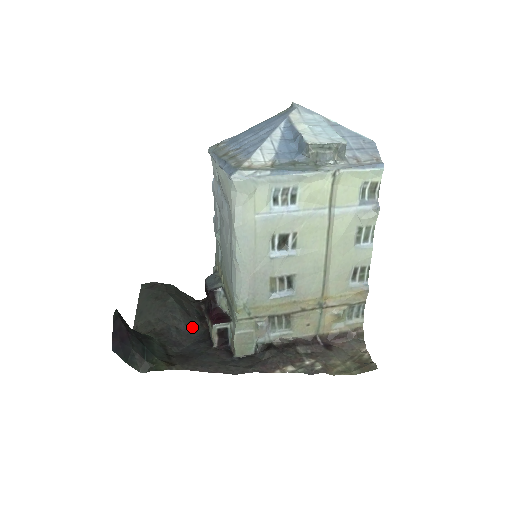
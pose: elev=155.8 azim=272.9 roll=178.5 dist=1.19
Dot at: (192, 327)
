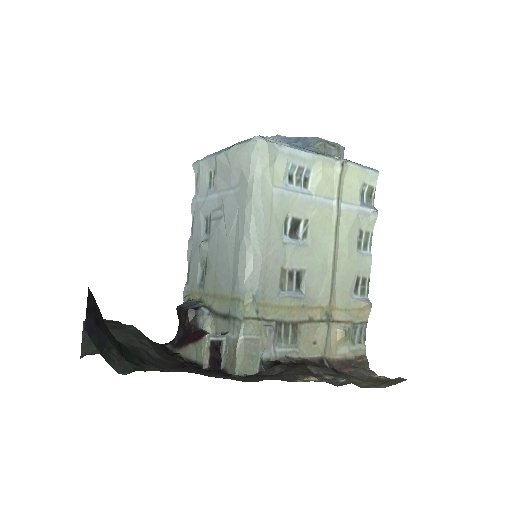
Dot at: (164, 357)
